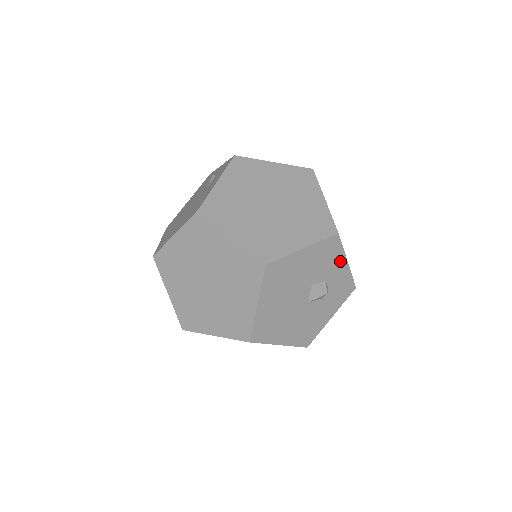
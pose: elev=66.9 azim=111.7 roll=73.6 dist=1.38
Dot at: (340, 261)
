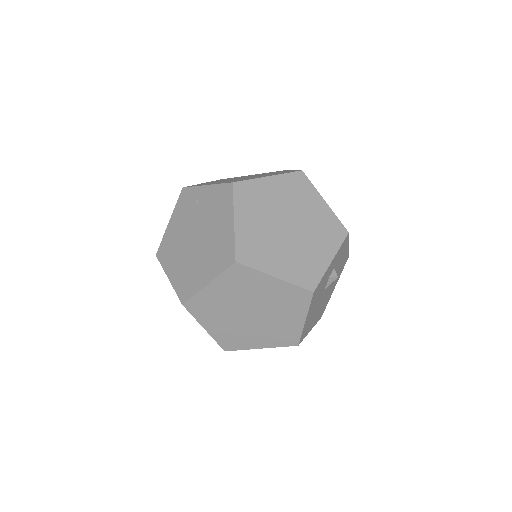
Dot at: (327, 271)
